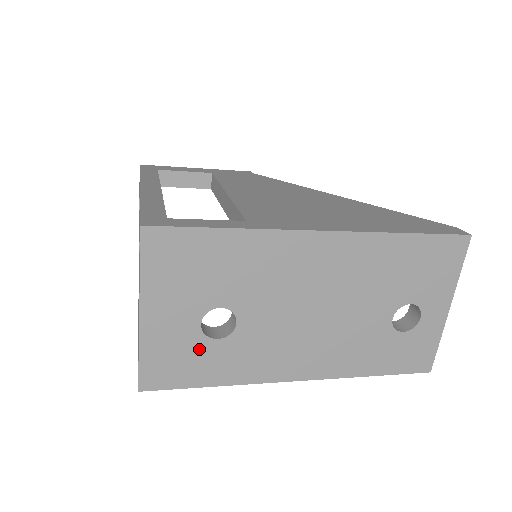
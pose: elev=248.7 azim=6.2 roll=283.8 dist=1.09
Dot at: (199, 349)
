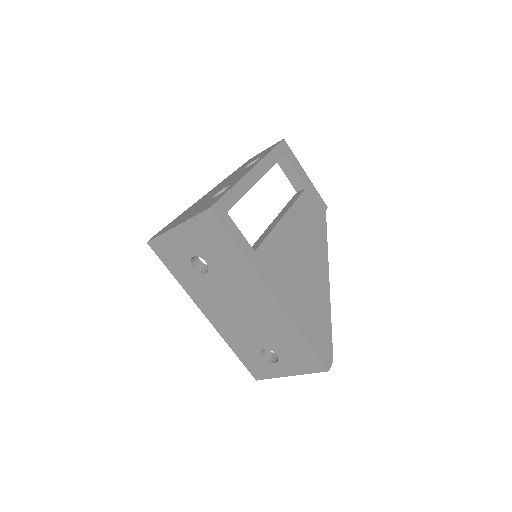
Dot at: (183, 261)
